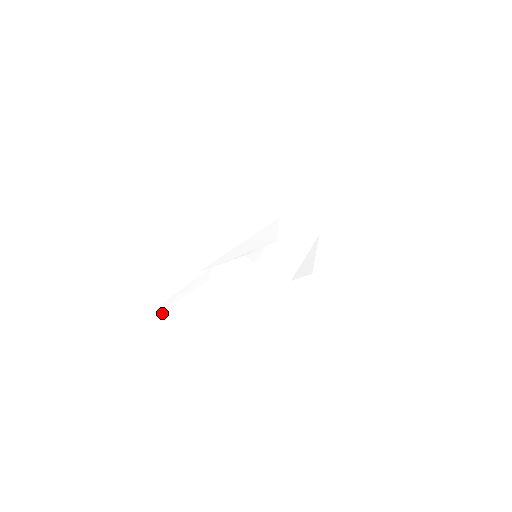
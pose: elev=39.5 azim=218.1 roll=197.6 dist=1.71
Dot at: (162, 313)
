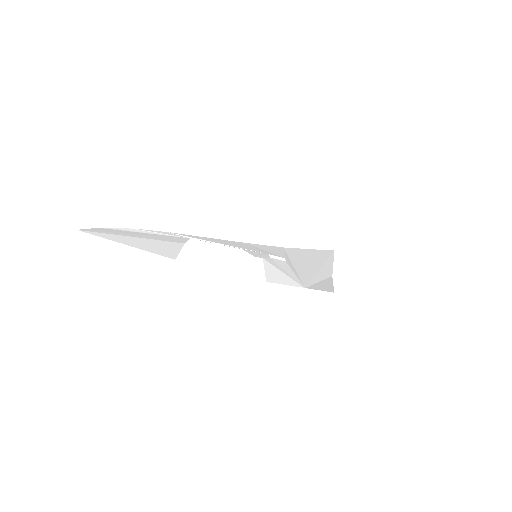
Dot at: (100, 233)
